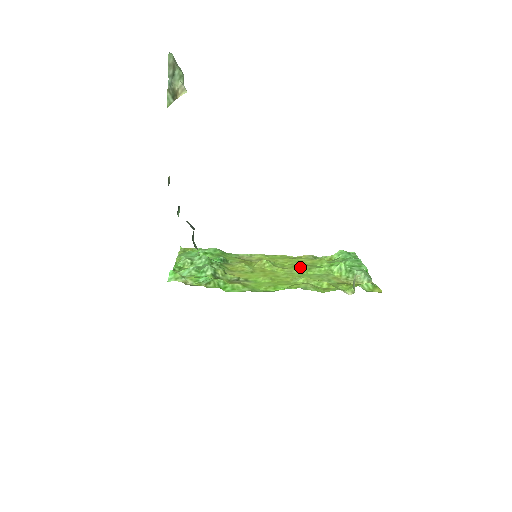
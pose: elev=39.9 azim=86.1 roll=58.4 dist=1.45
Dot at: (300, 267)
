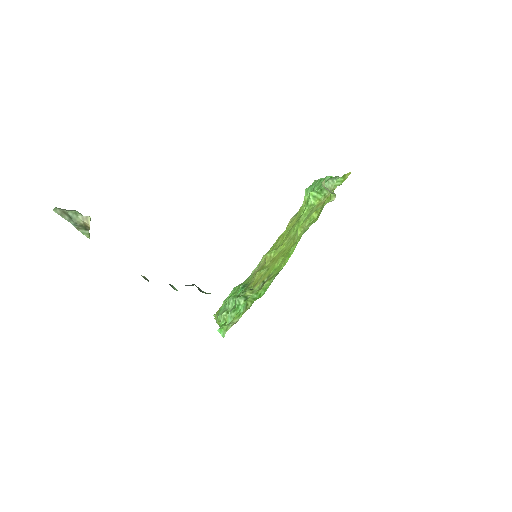
Dot at: (292, 229)
